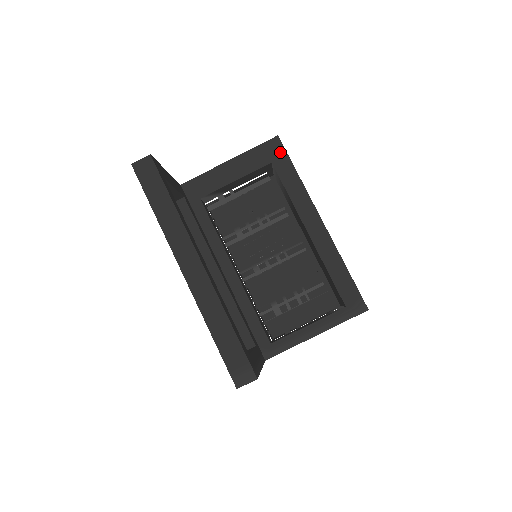
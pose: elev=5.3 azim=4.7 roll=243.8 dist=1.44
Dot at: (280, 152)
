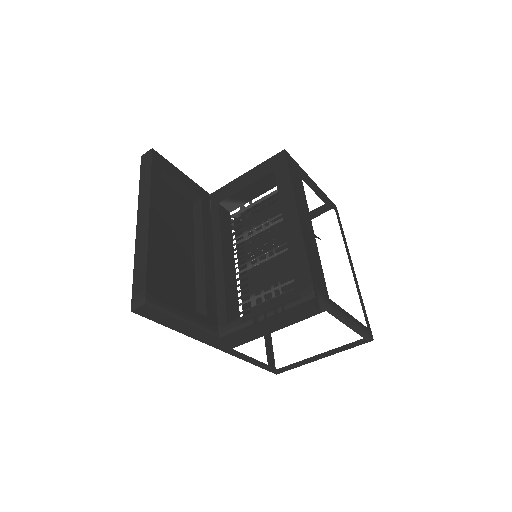
Dot at: (282, 162)
